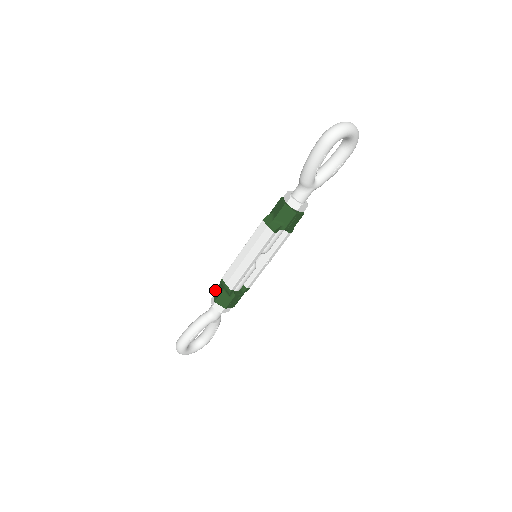
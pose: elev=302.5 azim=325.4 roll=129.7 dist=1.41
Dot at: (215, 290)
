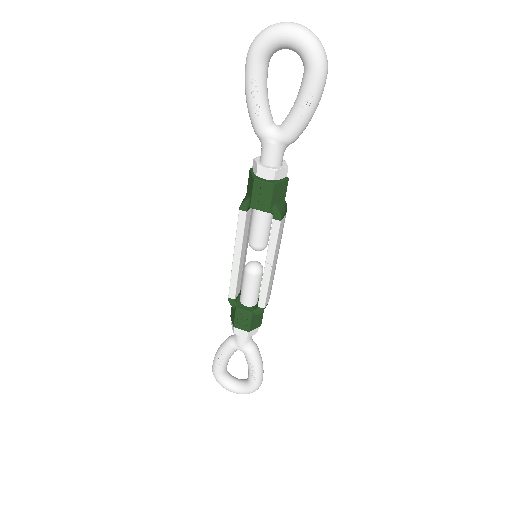
Dot at: occluded
